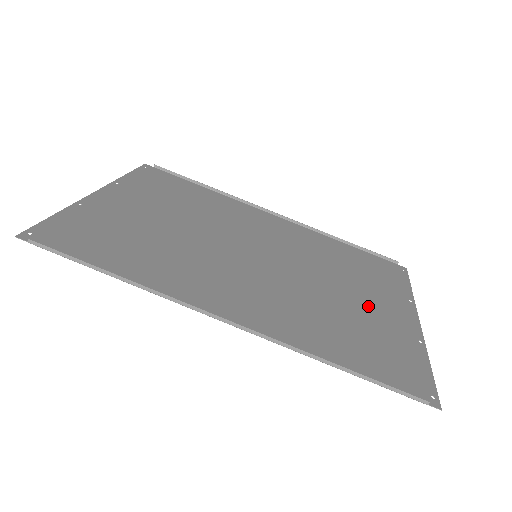
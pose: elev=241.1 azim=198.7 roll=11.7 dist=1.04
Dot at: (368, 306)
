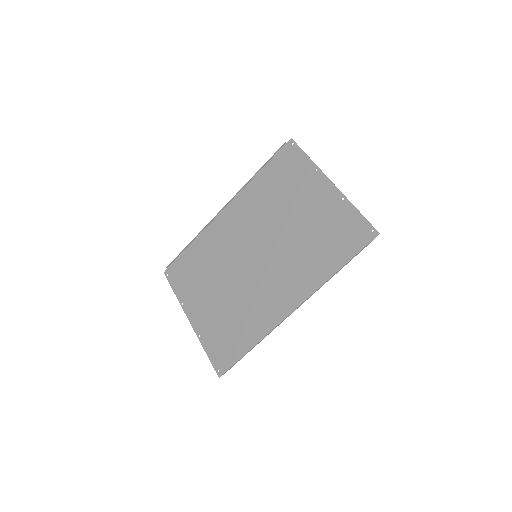
Dot at: (310, 211)
